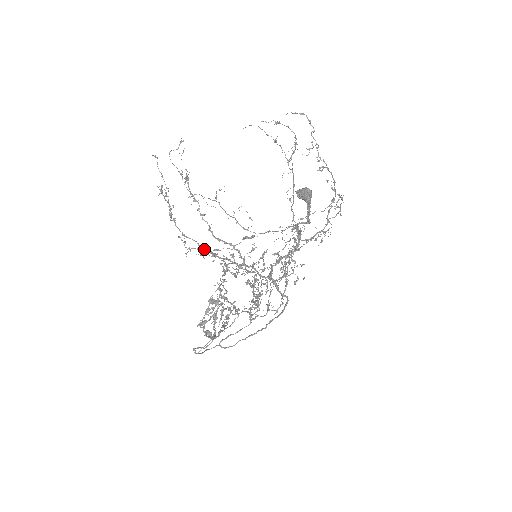
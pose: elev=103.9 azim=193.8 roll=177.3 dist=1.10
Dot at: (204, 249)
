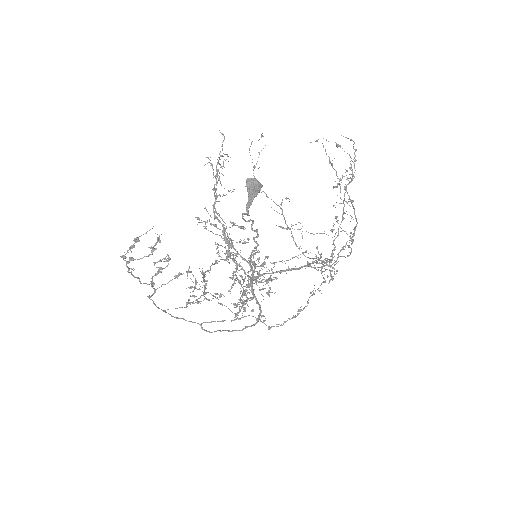
Dot at: (229, 233)
